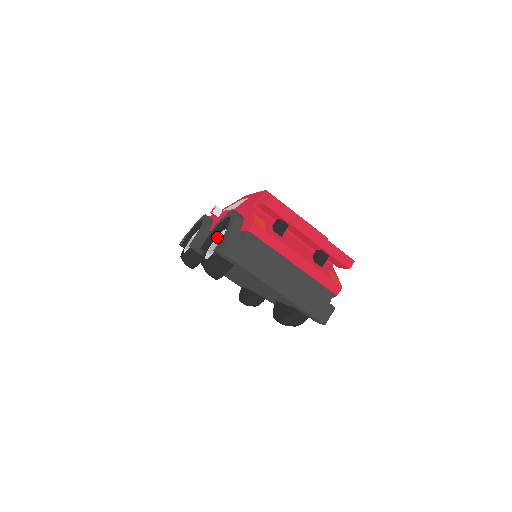
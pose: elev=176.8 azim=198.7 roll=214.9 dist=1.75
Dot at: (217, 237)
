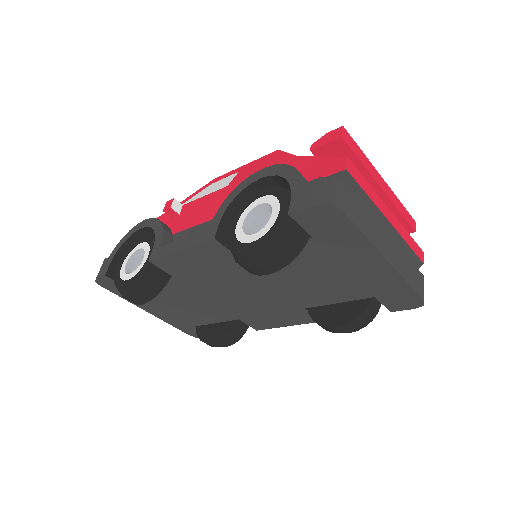
Dot at: (245, 213)
